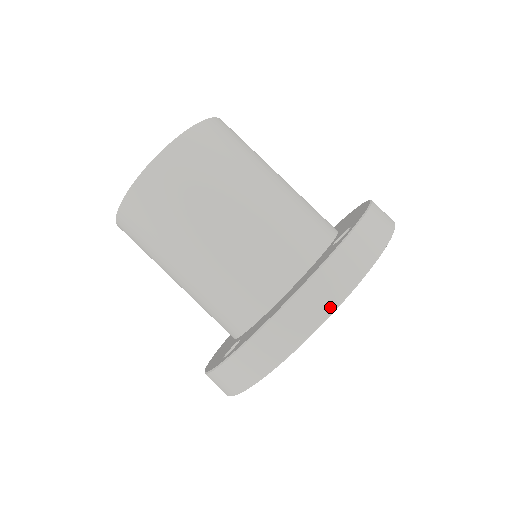
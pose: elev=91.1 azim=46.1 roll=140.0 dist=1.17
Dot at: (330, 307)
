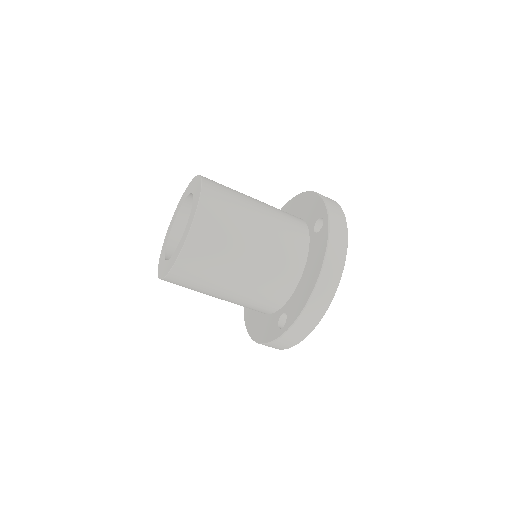
Dot at: (340, 271)
